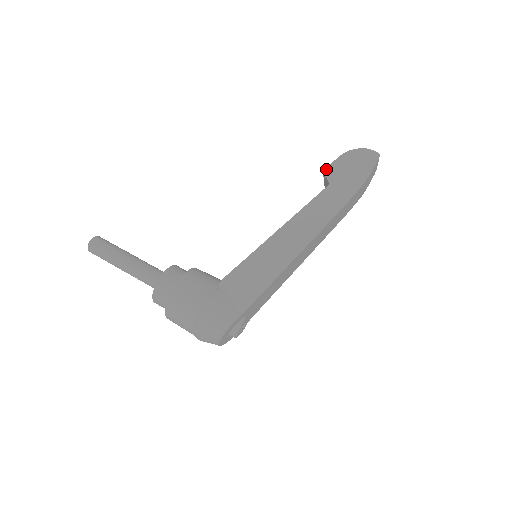
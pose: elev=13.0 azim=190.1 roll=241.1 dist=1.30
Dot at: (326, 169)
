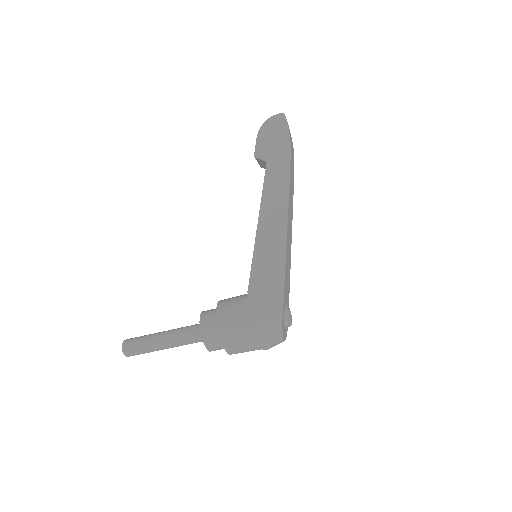
Dot at: (255, 153)
